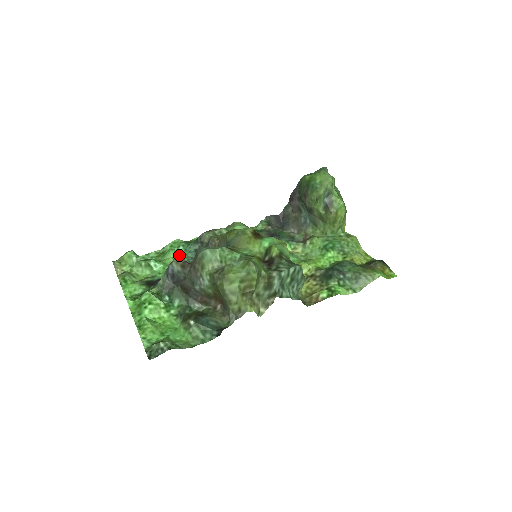
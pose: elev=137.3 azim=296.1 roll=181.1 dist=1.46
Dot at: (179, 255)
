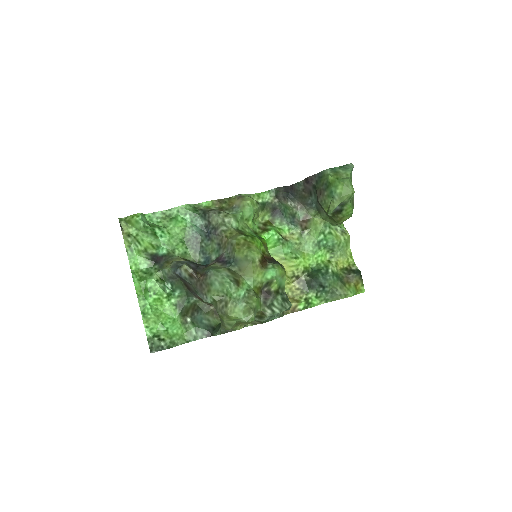
Dot at: (185, 226)
